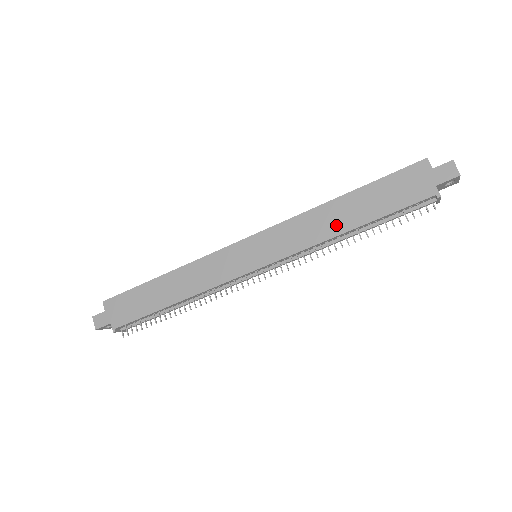
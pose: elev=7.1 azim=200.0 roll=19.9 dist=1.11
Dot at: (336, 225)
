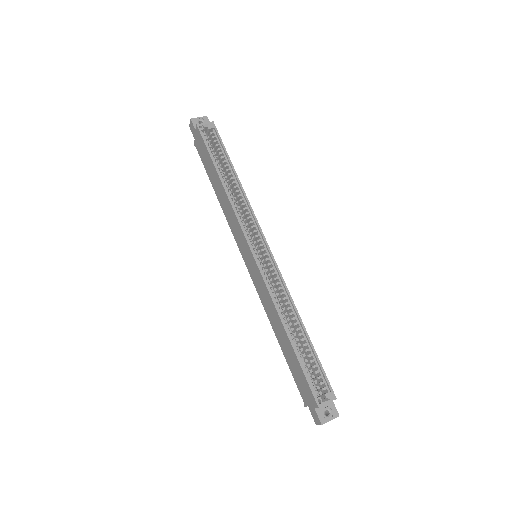
Dot at: (275, 327)
